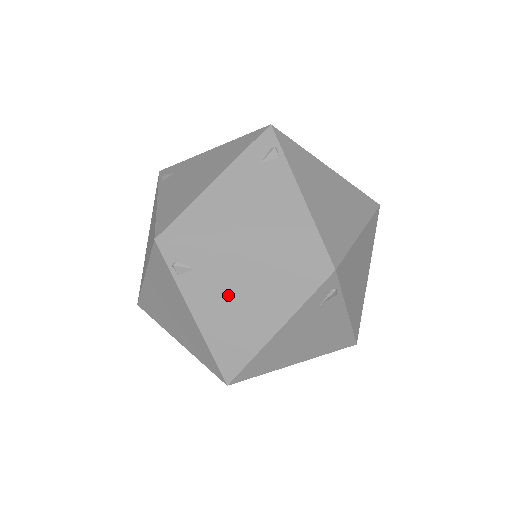
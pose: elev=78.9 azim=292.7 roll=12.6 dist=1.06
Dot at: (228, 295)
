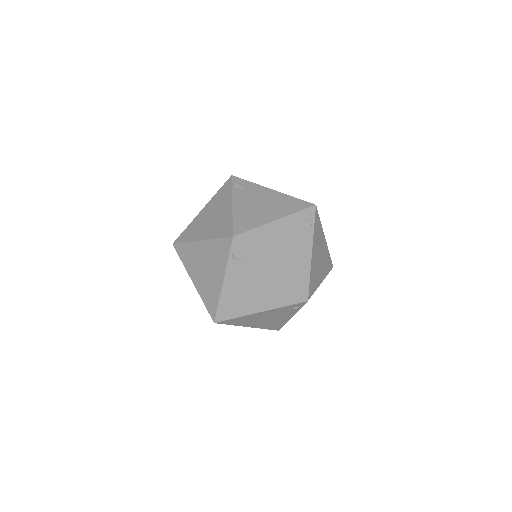
Dot at: occluded
